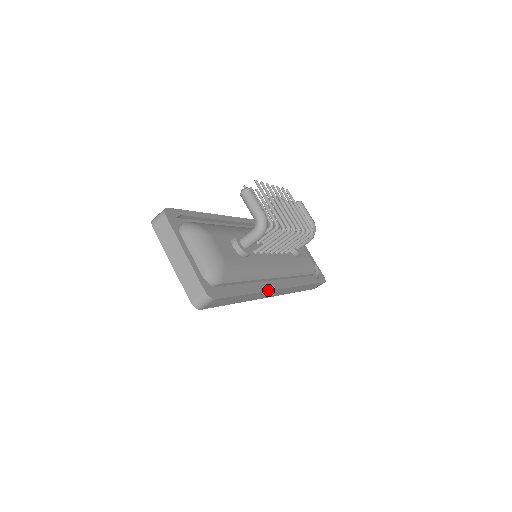
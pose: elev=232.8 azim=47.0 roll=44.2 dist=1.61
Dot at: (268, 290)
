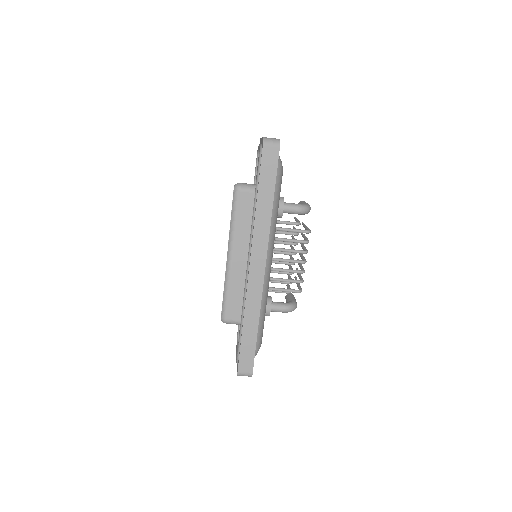
Dot at: occluded
